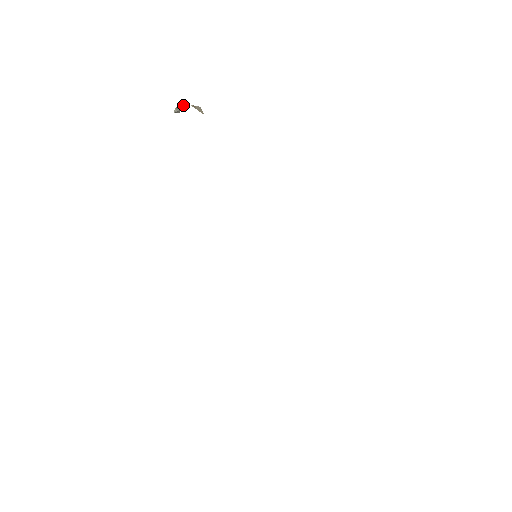
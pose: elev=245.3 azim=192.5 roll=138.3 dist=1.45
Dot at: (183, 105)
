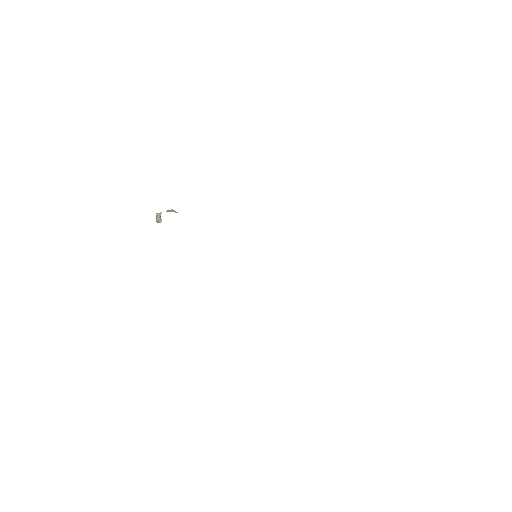
Dot at: (160, 214)
